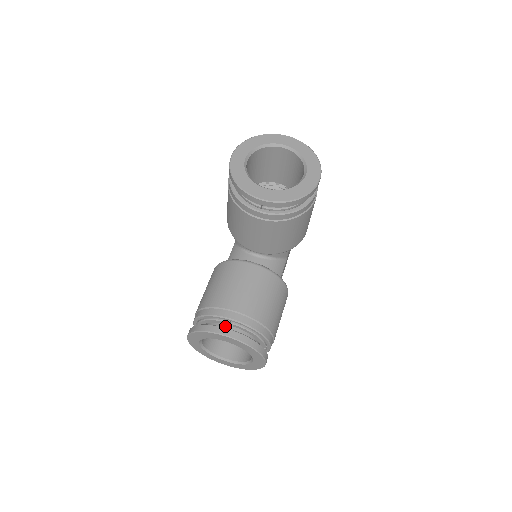
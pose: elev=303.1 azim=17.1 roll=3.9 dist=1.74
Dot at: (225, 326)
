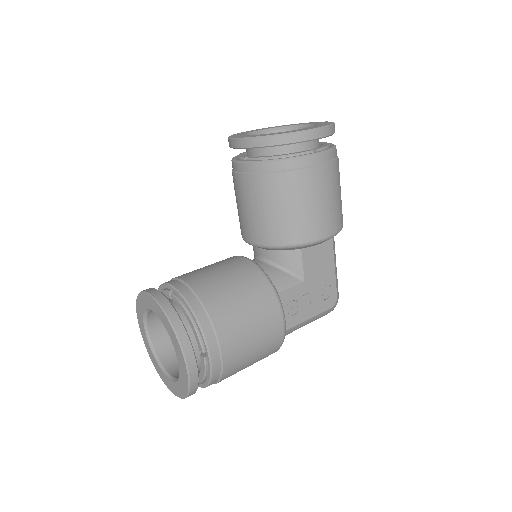
Dot at: occluded
